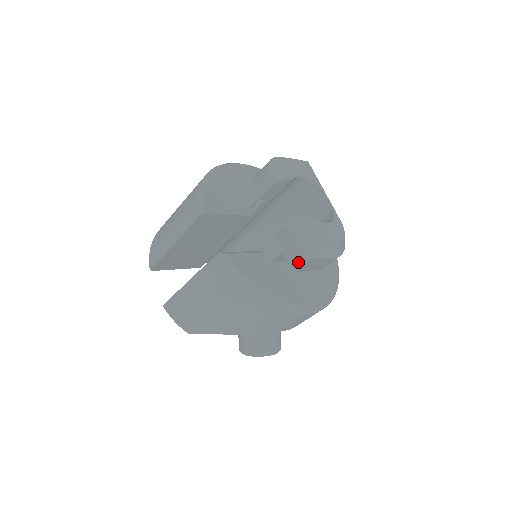
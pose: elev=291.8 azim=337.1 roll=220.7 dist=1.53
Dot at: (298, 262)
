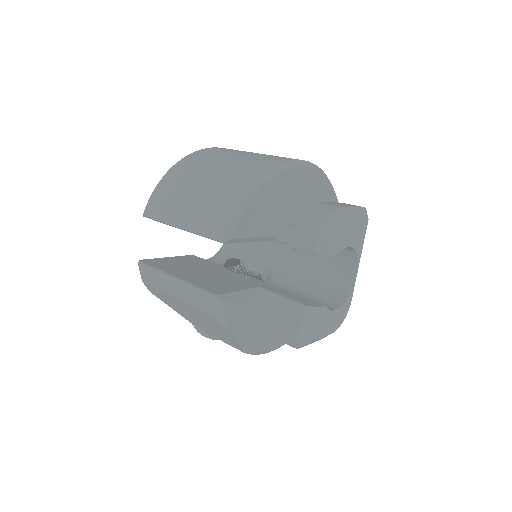
Dot at: (284, 339)
